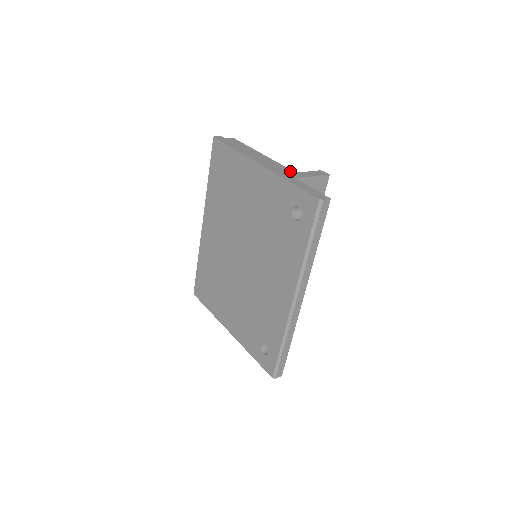
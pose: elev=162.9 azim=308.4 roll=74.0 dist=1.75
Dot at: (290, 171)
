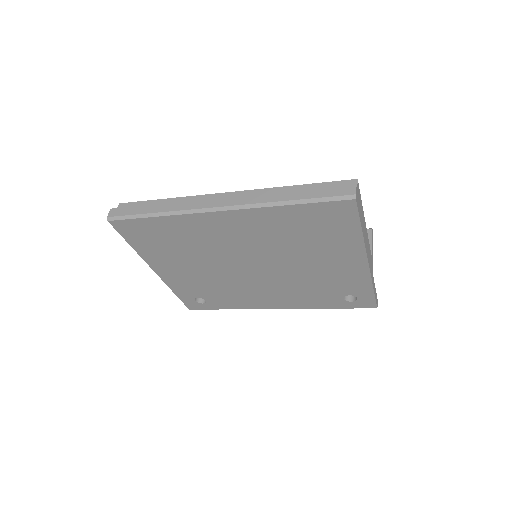
Dot at: occluded
